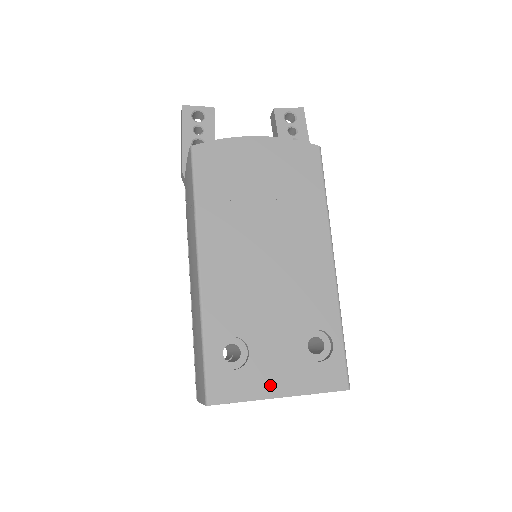
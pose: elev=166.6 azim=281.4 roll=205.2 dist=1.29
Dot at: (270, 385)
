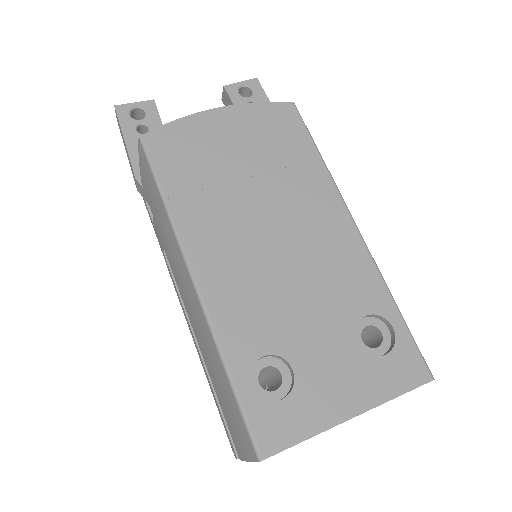
Dot at: (334, 405)
